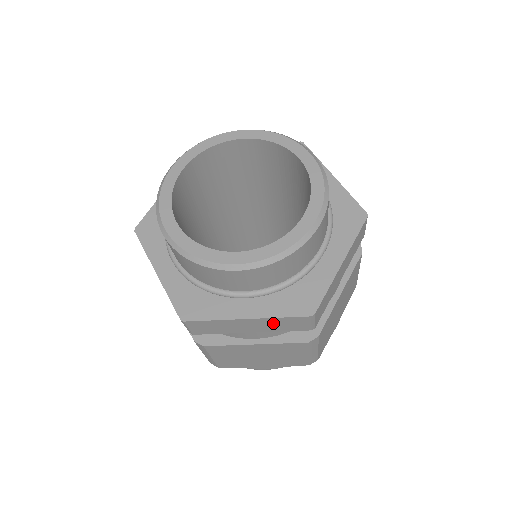
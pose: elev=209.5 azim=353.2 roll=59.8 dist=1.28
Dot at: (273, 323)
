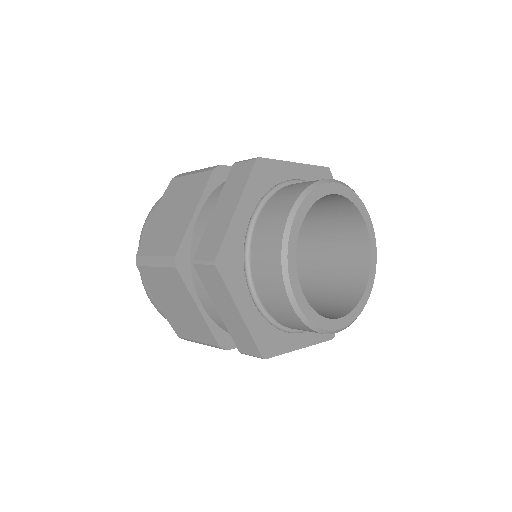
Dot at: occluded
